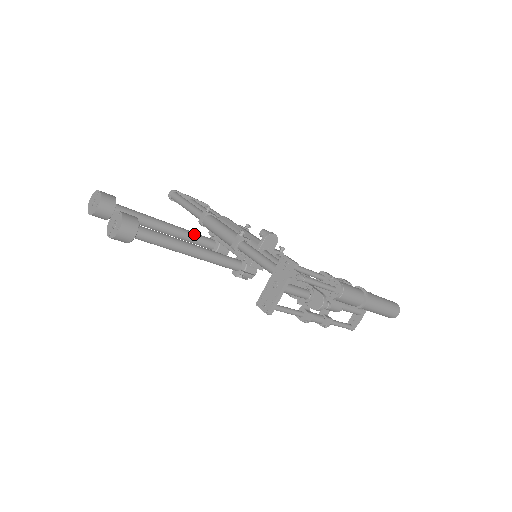
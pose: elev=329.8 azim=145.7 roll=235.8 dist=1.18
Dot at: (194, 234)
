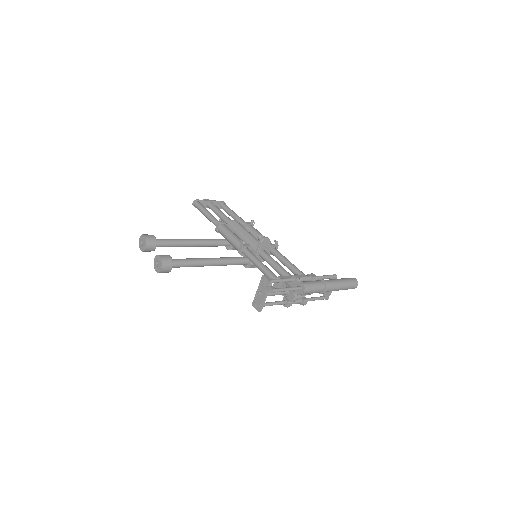
Dot at: (213, 241)
